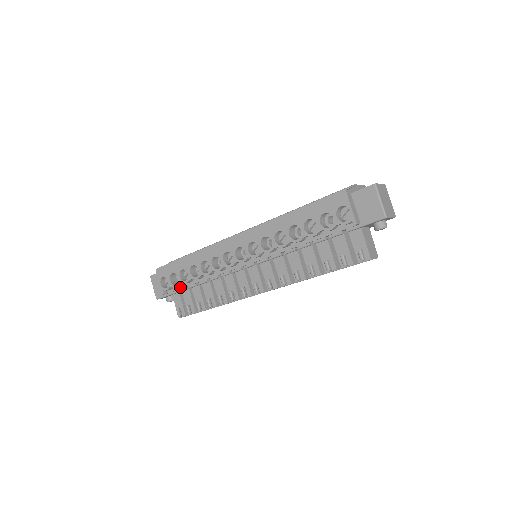
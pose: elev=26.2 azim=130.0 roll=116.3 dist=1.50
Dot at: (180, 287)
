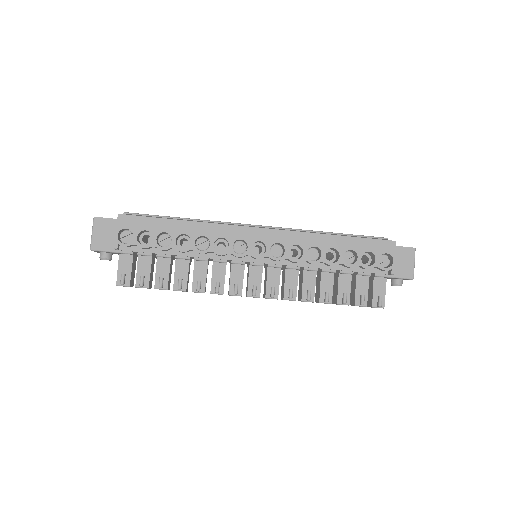
Dot at: (143, 250)
